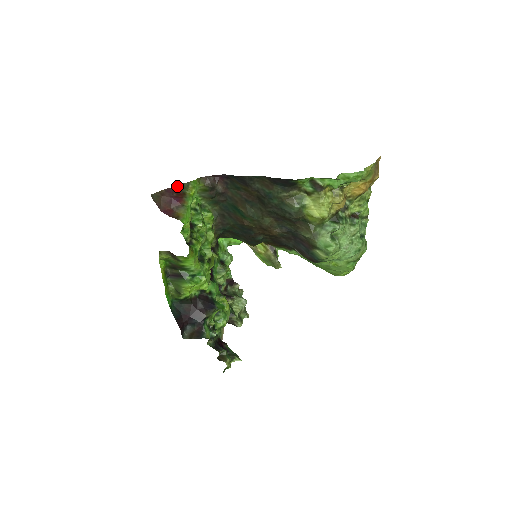
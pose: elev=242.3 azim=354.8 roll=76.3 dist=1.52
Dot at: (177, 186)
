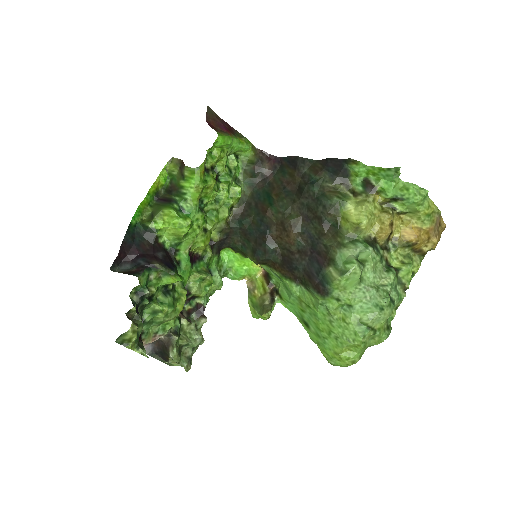
Dot at: (233, 128)
